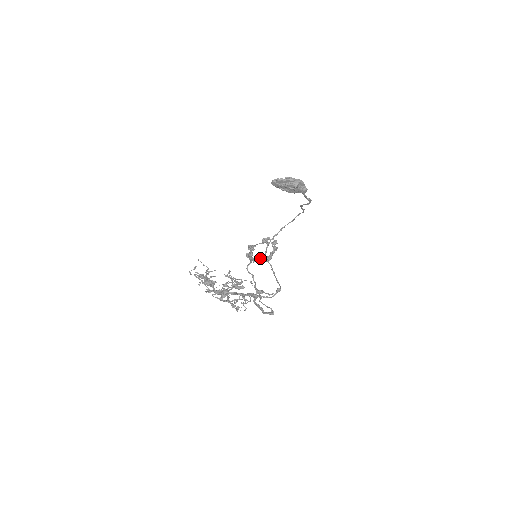
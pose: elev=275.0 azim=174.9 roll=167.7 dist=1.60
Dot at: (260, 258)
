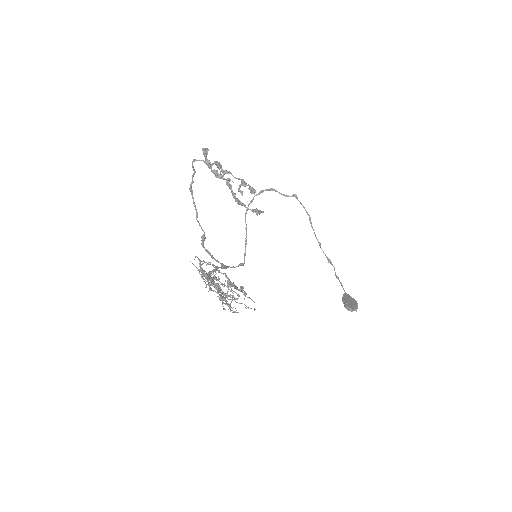
Dot at: (215, 163)
